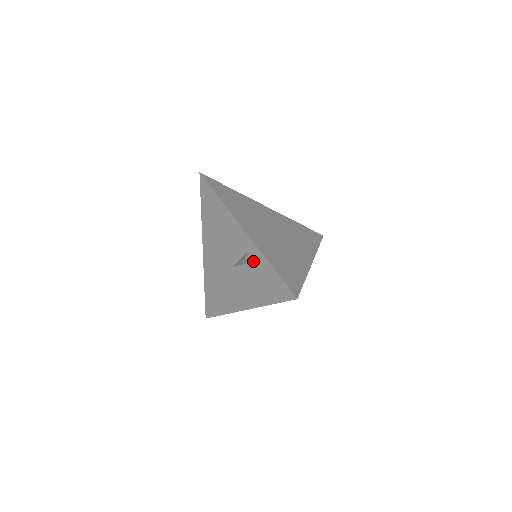
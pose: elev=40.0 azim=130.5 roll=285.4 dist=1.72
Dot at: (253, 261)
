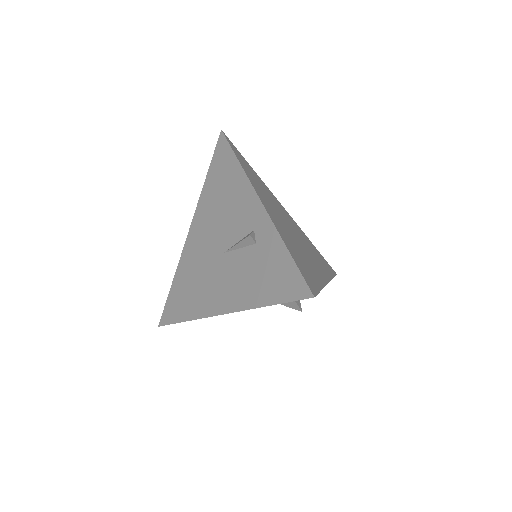
Dot at: (260, 242)
